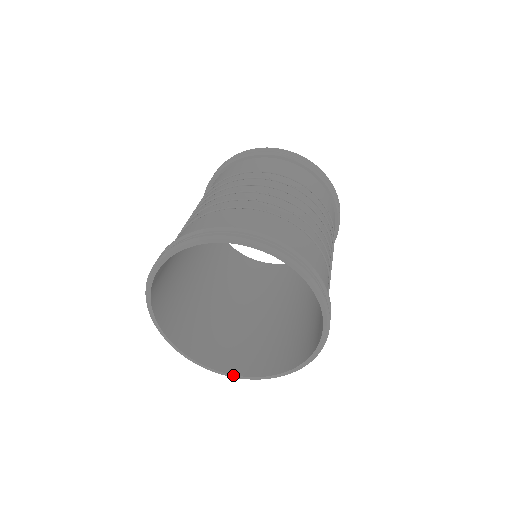
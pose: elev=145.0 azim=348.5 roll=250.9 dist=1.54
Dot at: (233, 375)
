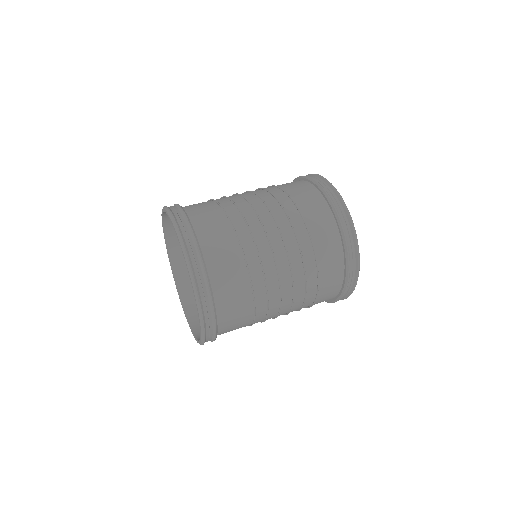
Dot at: (198, 341)
